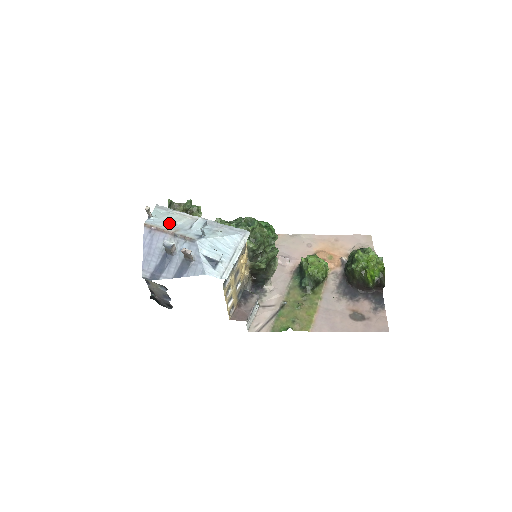
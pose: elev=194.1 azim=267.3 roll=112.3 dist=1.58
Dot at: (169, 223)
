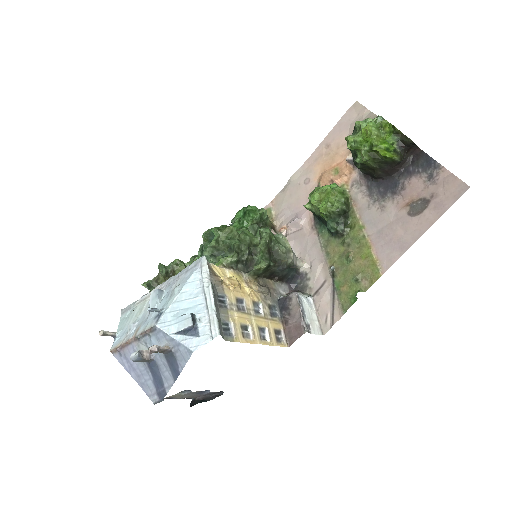
Dot at: (129, 328)
